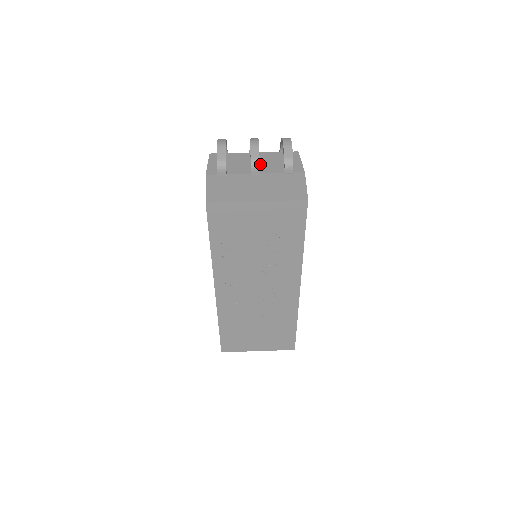
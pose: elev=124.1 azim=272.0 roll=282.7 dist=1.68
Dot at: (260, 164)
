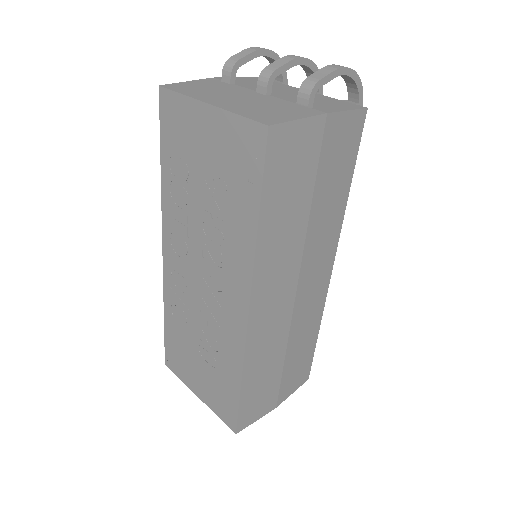
Dot at: (290, 94)
